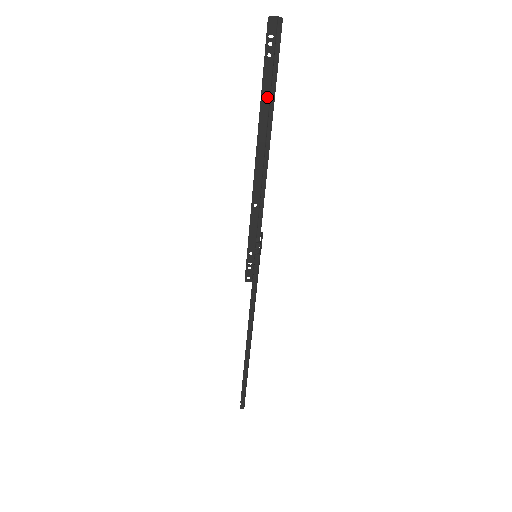
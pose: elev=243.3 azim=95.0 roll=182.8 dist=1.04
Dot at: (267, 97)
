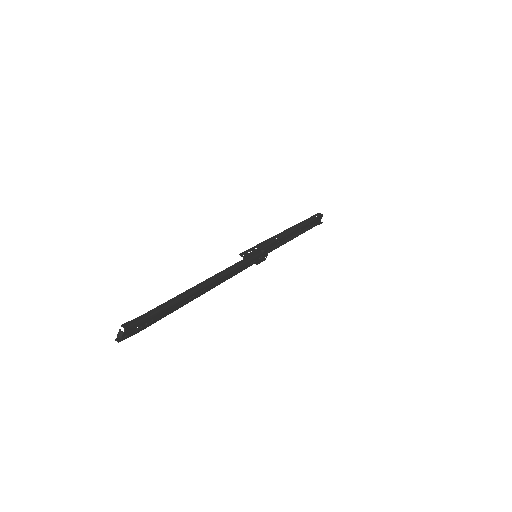
Dot at: (307, 222)
